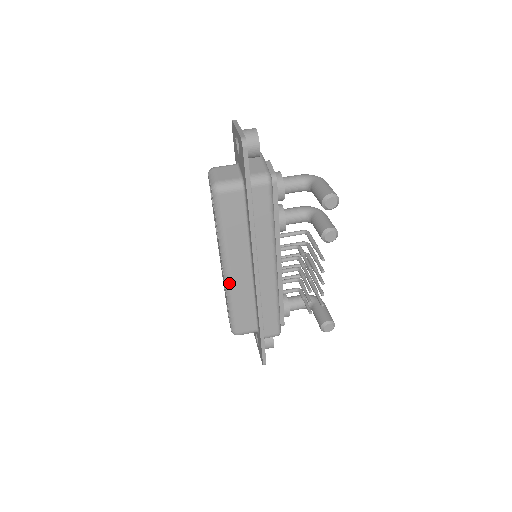
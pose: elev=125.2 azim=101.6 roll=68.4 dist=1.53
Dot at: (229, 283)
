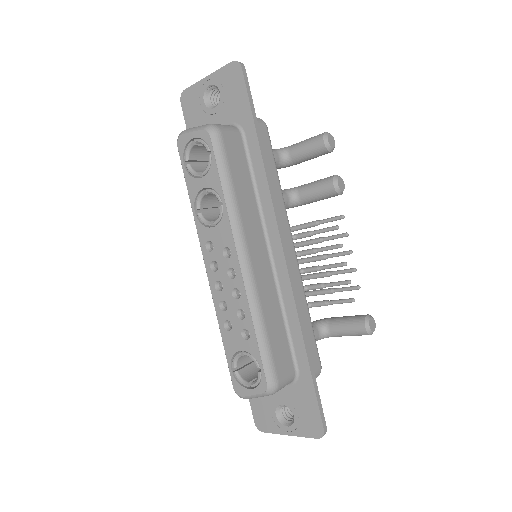
Dot at: (252, 282)
